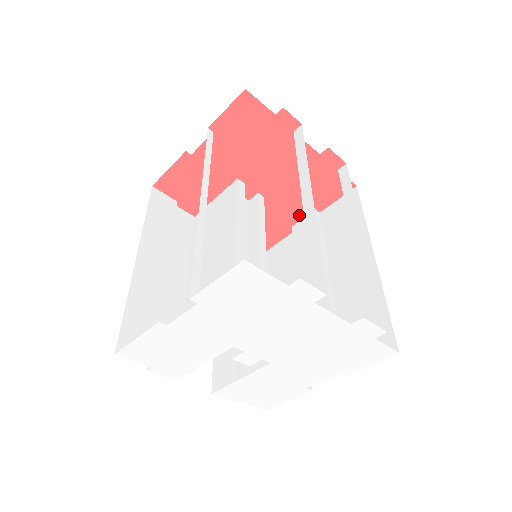
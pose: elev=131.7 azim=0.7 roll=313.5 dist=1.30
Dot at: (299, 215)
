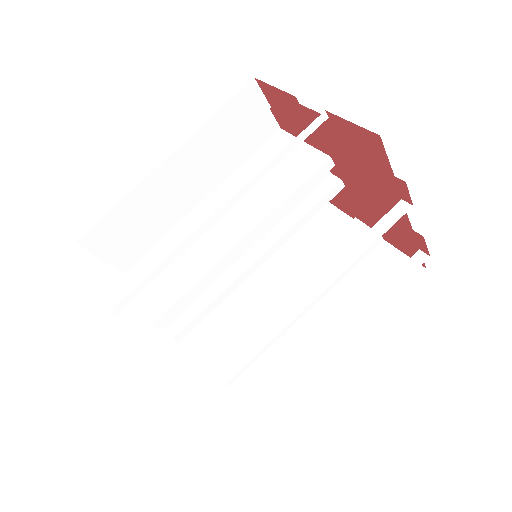
Dot at: (366, 221)
